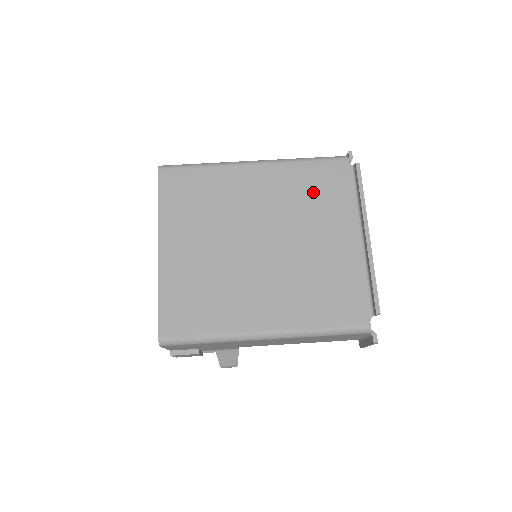
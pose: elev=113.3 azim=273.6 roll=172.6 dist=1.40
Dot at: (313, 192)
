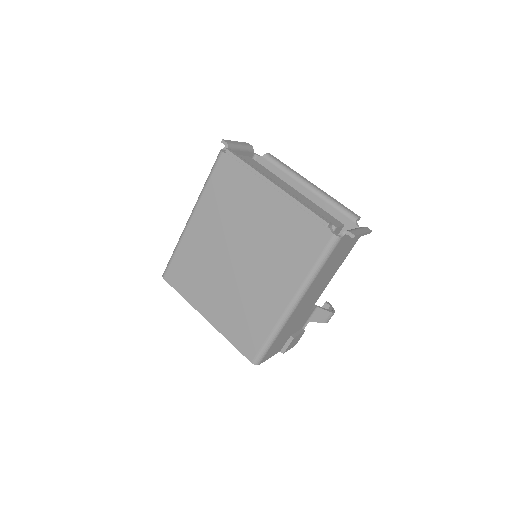
Dot at: (228, 196)
